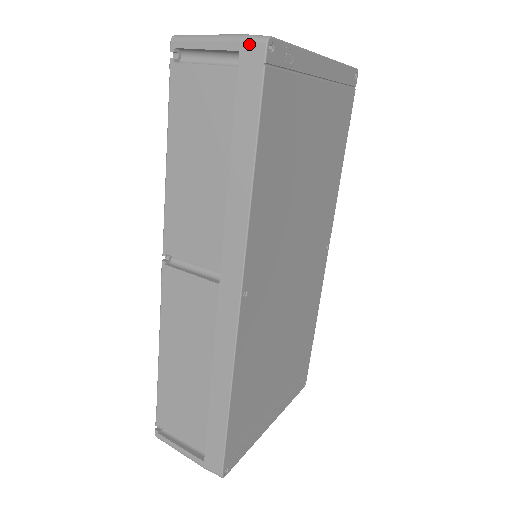
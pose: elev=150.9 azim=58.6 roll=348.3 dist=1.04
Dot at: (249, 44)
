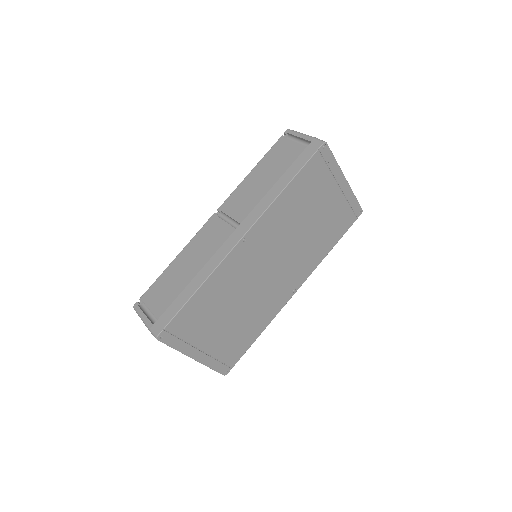
Dot at: (317, 141)
